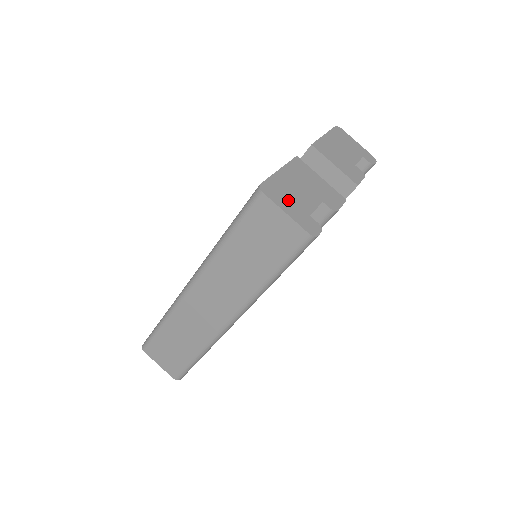
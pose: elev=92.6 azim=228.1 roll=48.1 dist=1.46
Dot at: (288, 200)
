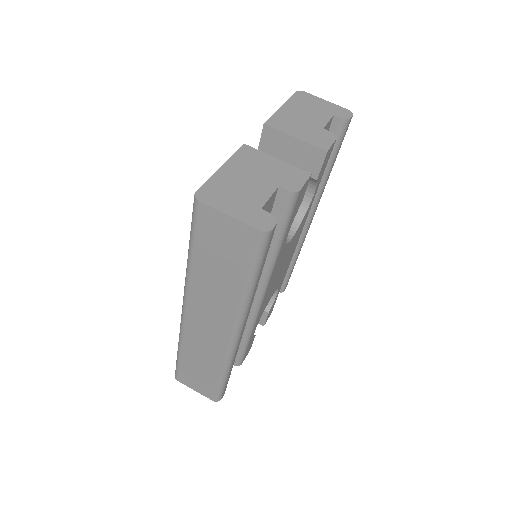
Dot at: (232, 199)
